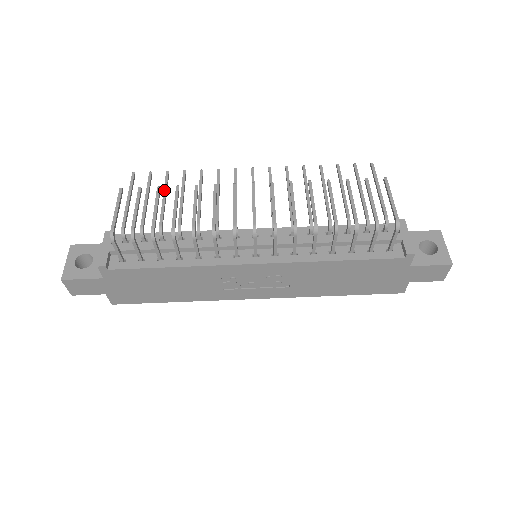
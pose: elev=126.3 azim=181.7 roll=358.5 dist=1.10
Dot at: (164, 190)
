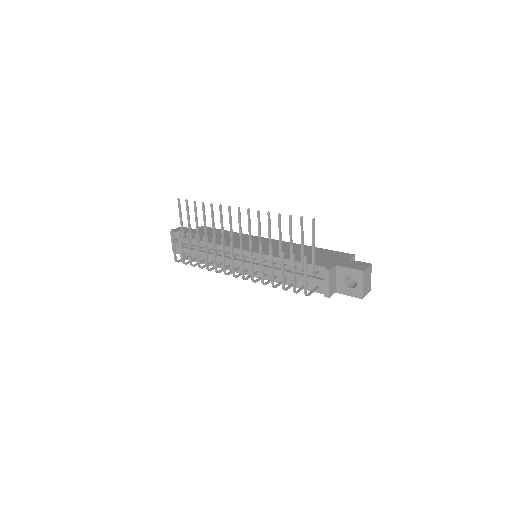
Dot at: (195, 219)
